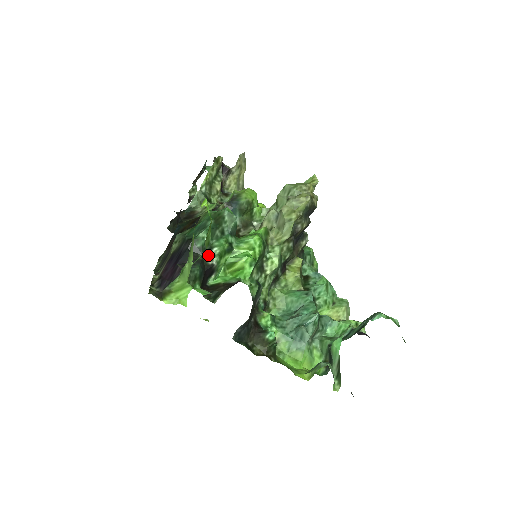
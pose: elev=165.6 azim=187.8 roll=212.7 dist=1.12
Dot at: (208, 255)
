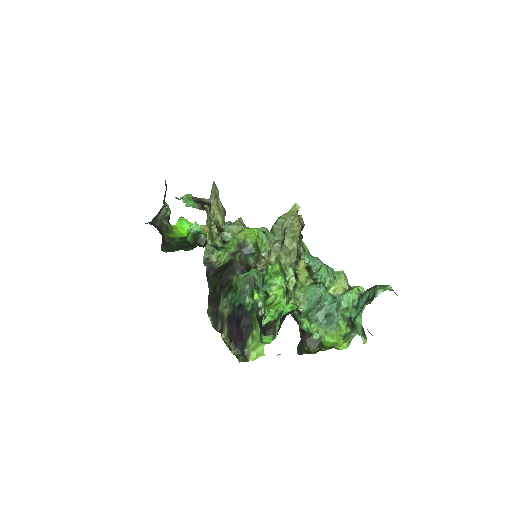
Dot at: (257, 311)
